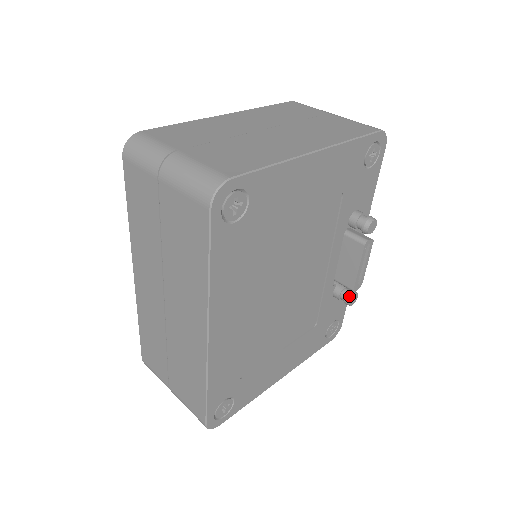
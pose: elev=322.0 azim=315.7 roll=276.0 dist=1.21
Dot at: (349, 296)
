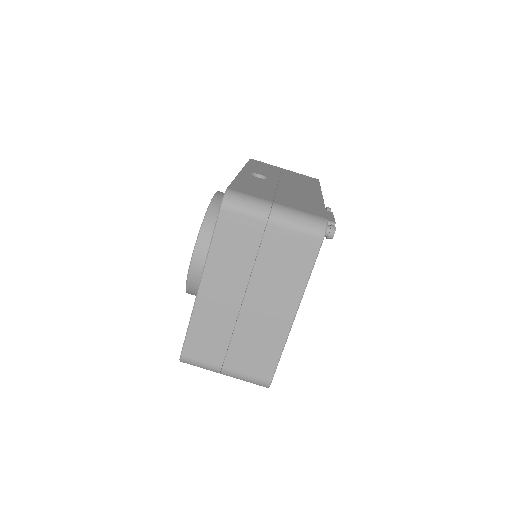
Dot at: occluded
